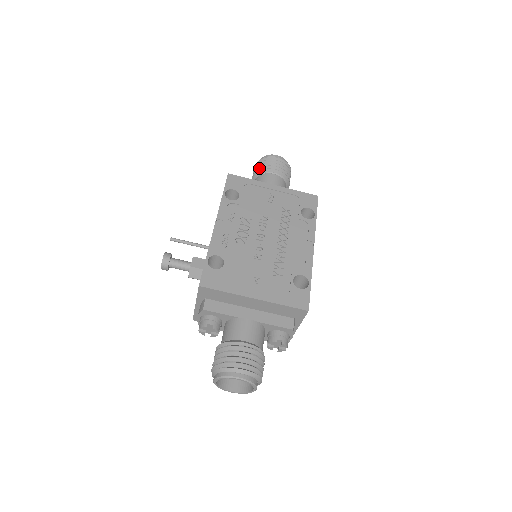
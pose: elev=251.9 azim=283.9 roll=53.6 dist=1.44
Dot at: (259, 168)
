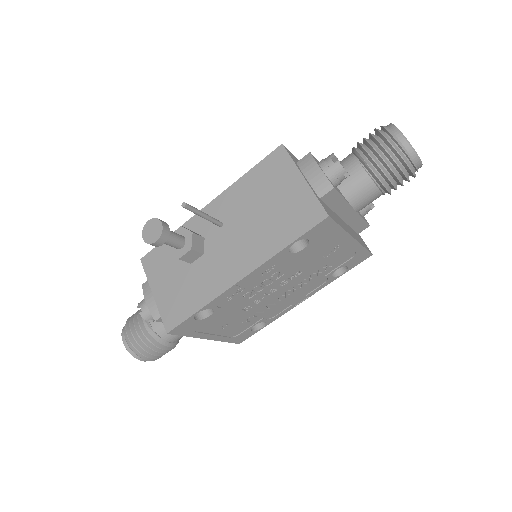
Dot at: (382, 171)
